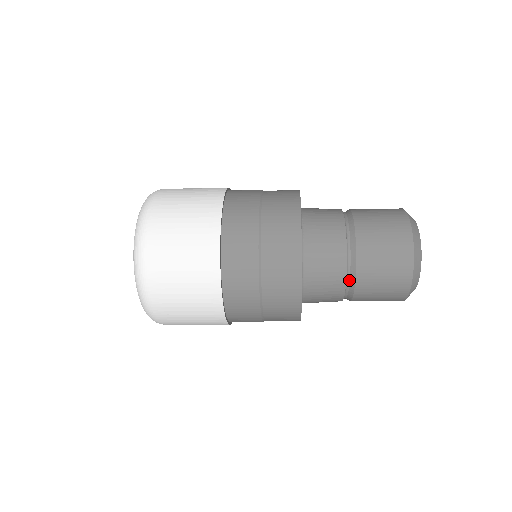
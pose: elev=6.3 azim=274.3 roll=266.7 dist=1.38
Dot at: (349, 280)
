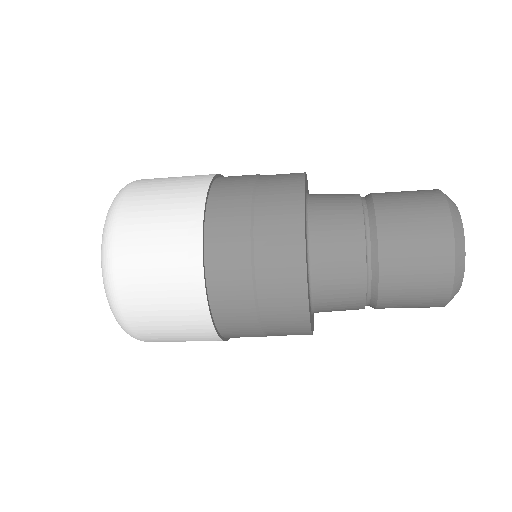
Dot at: (370, 278)
